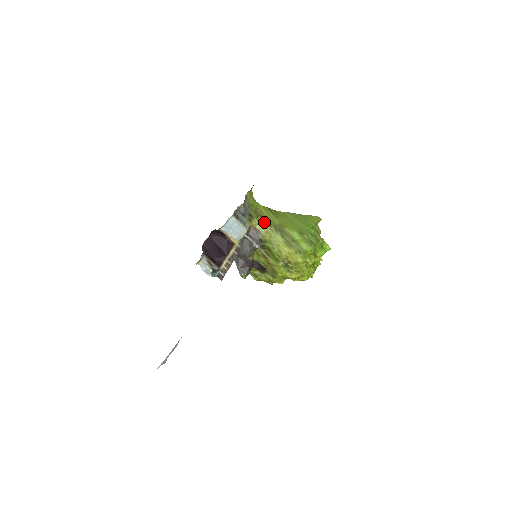
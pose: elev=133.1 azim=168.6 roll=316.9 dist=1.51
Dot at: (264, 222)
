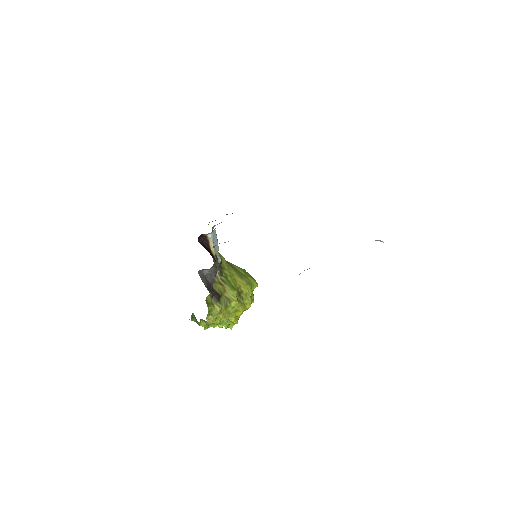
Dot at: (219, 253)
